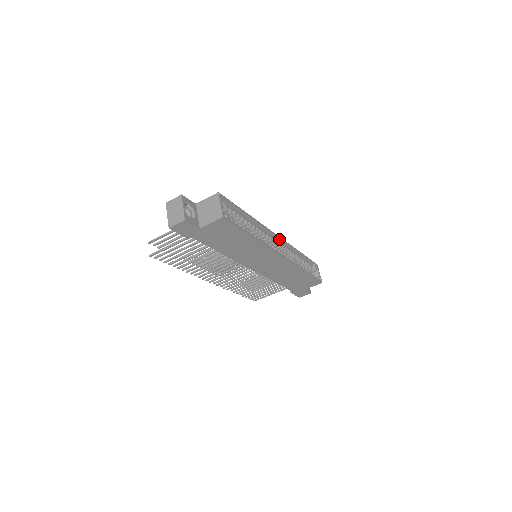
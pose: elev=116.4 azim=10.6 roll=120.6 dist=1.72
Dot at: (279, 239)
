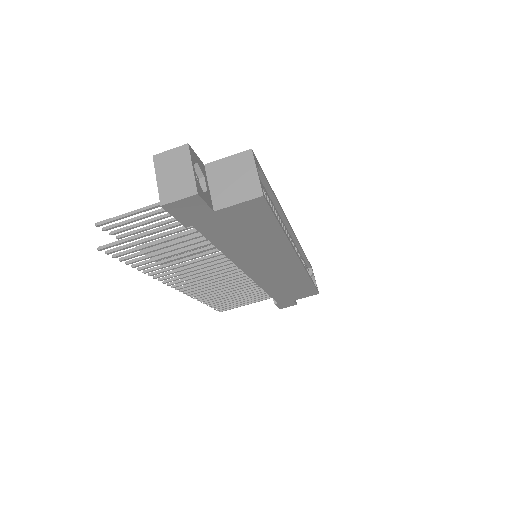
Dot at: (292, 233)
